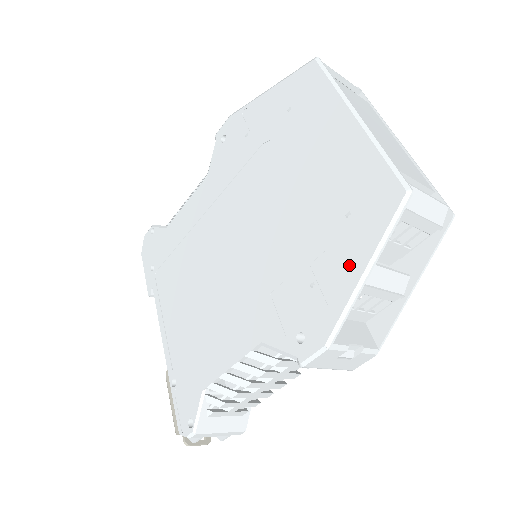
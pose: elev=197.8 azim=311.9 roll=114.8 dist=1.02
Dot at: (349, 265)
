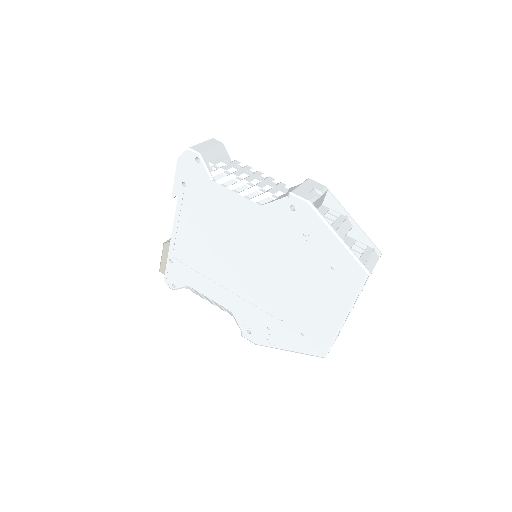
Dot at: (286, 343)
